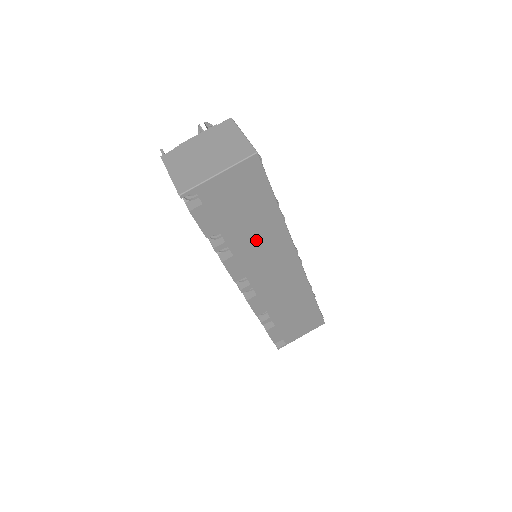
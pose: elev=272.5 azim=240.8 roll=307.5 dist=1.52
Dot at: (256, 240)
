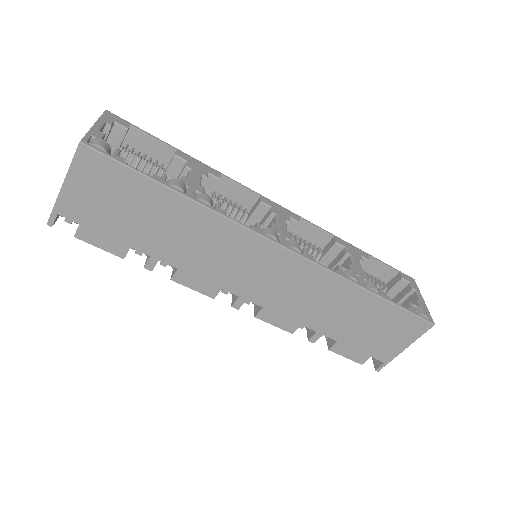
Dot at: (189, 242)
